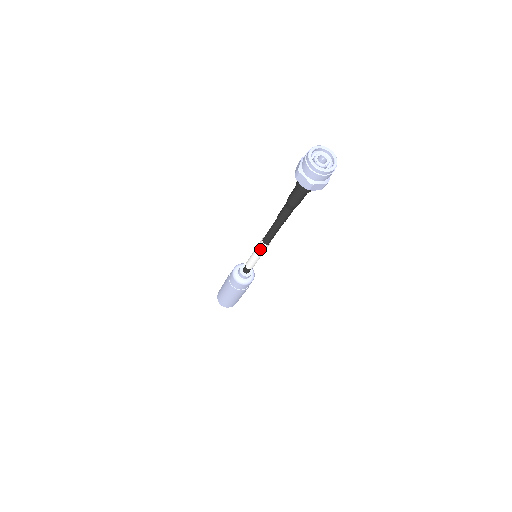
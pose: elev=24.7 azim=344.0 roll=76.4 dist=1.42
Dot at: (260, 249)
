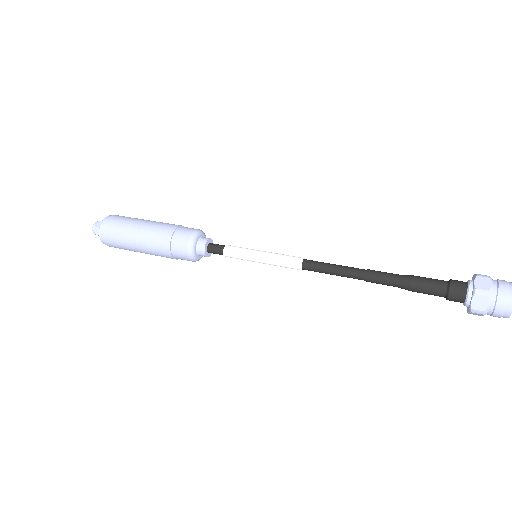
Dot at: (284, 264)
